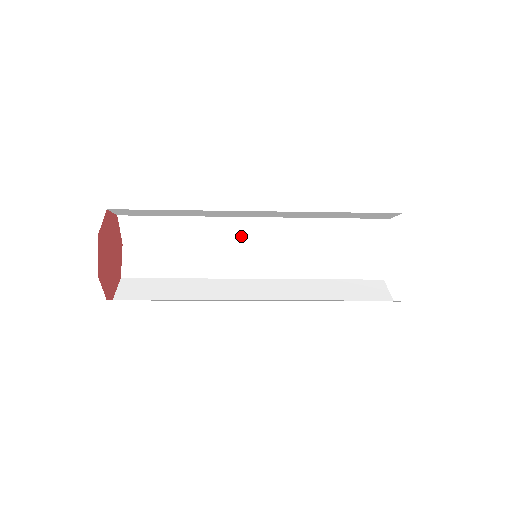
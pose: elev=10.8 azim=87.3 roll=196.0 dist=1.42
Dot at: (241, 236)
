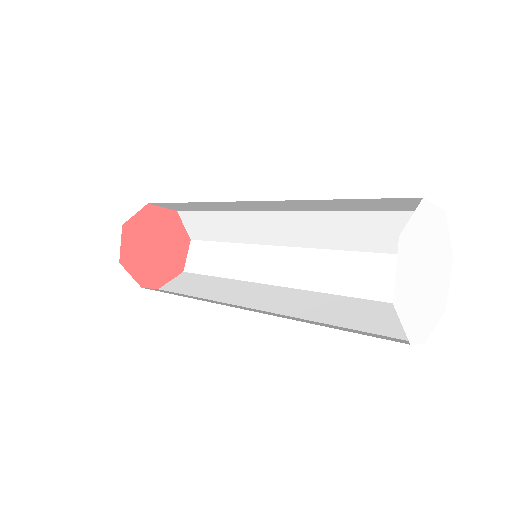
Dot at: (274, 234)
